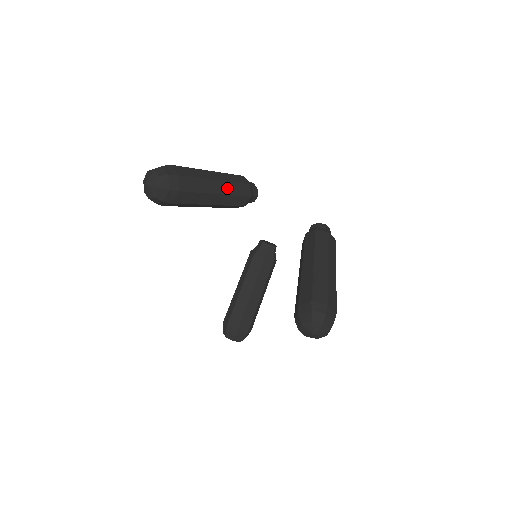
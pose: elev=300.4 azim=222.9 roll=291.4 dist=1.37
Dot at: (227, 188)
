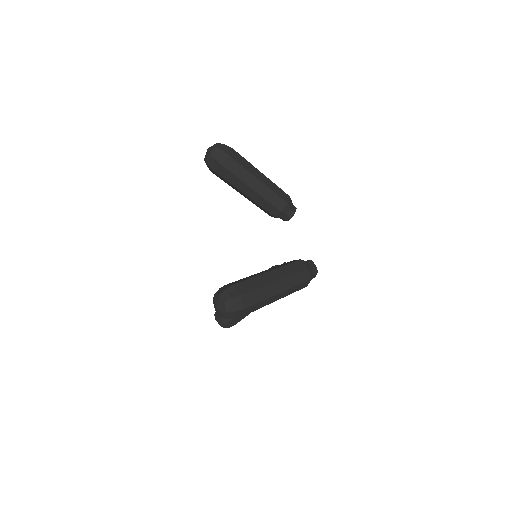
Dot at: (264, 191)
